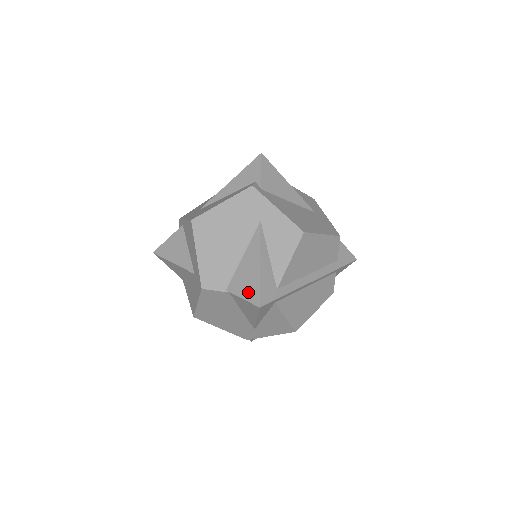
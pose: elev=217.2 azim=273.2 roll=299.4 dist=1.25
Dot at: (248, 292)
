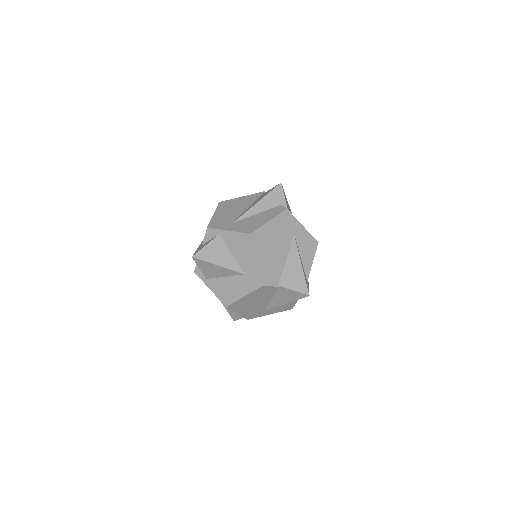
Dot at: (298, 286)
